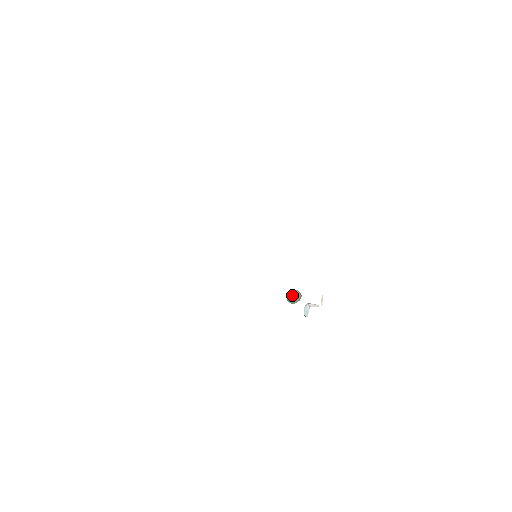
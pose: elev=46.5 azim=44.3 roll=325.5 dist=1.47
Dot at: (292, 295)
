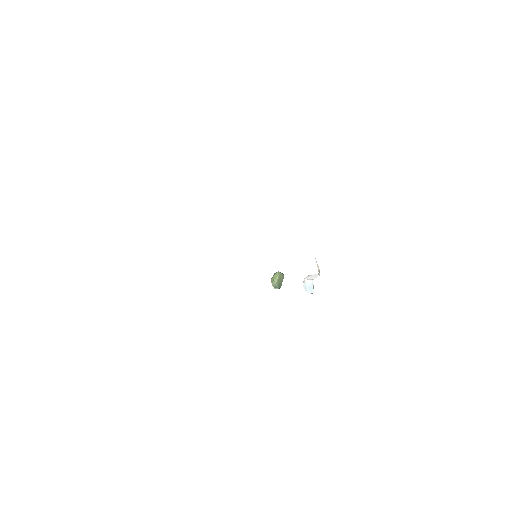
Dot at: (277, 279)
